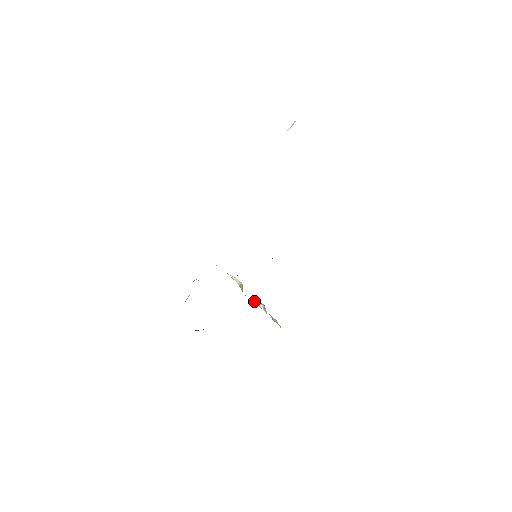
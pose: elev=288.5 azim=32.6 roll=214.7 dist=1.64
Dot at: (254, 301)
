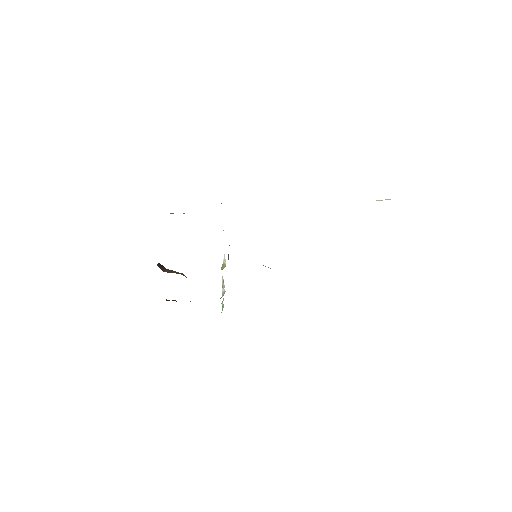
Dot at: (222, 281)
